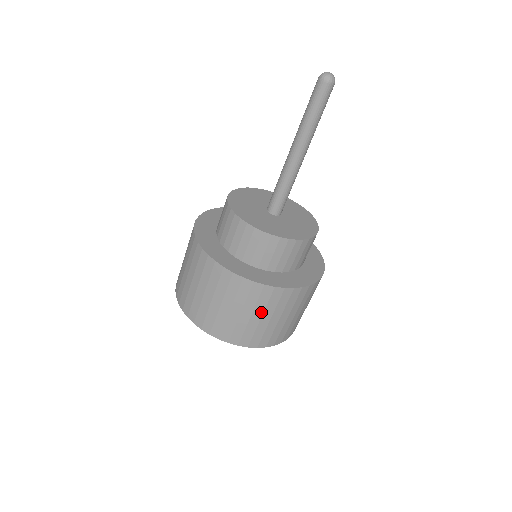
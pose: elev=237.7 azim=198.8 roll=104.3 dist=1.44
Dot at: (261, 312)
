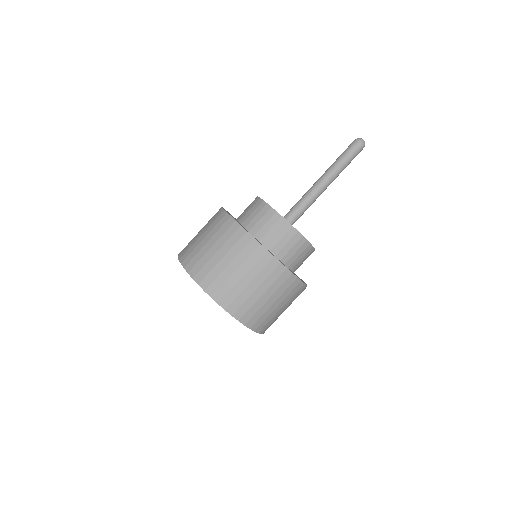
Dot at: (246, 270)
